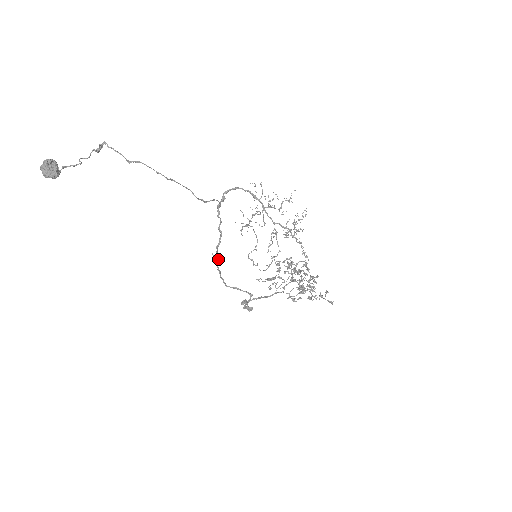
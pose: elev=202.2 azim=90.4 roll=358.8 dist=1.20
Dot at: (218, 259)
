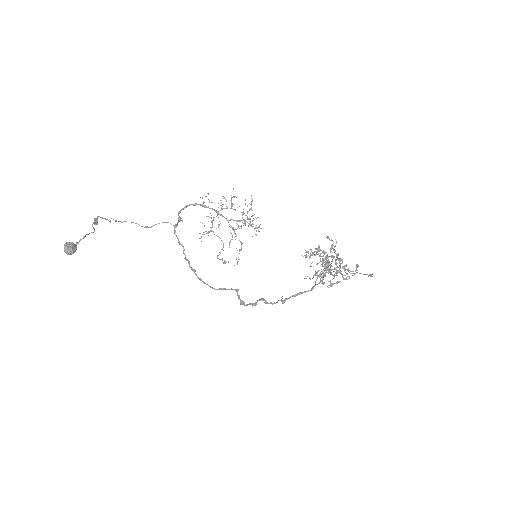
Dot at: (193, 269)
